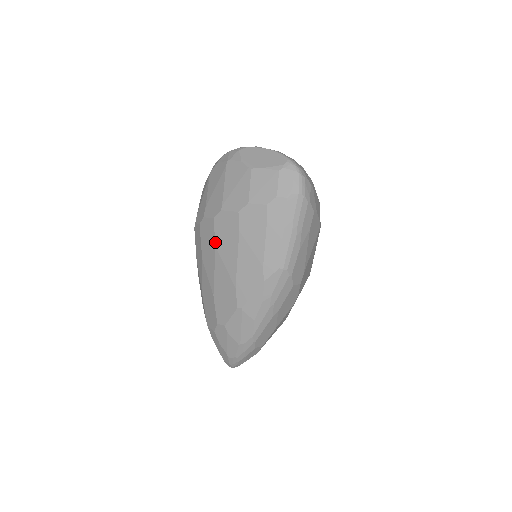
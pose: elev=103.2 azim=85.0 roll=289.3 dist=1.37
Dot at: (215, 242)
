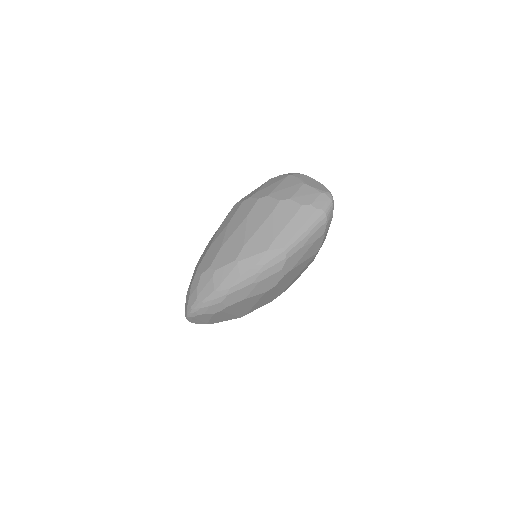
Dot at: (249, 213)
